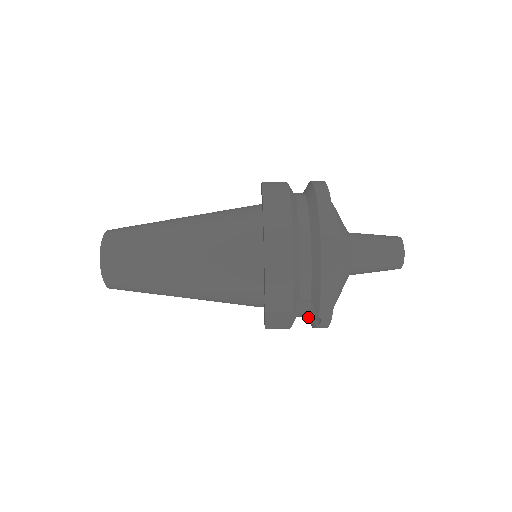
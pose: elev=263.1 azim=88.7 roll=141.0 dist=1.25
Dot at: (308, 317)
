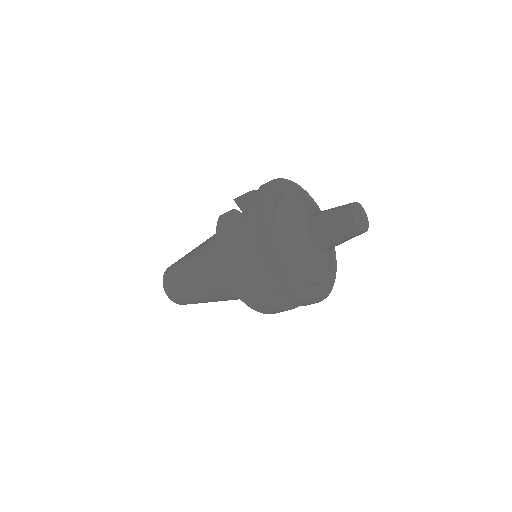
Dot at: occluded
